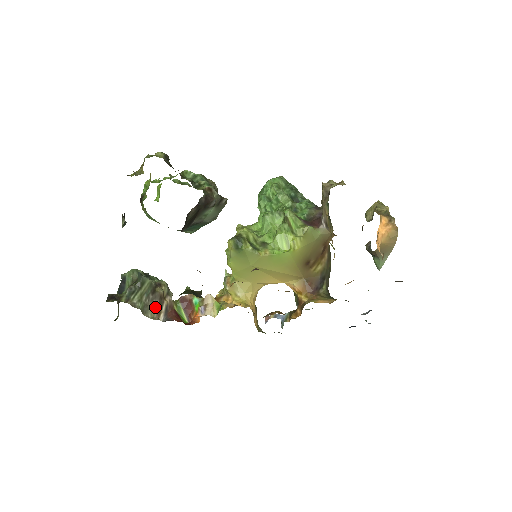
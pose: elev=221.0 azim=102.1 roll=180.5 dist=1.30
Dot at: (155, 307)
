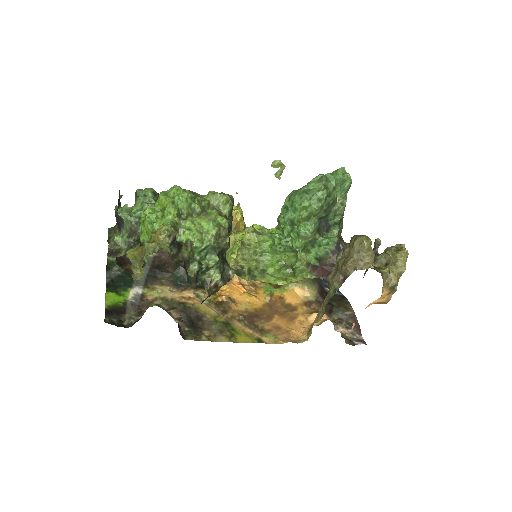
Dot at: occluded
